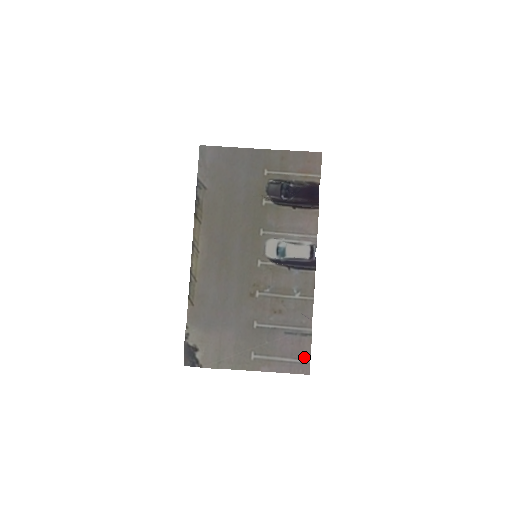
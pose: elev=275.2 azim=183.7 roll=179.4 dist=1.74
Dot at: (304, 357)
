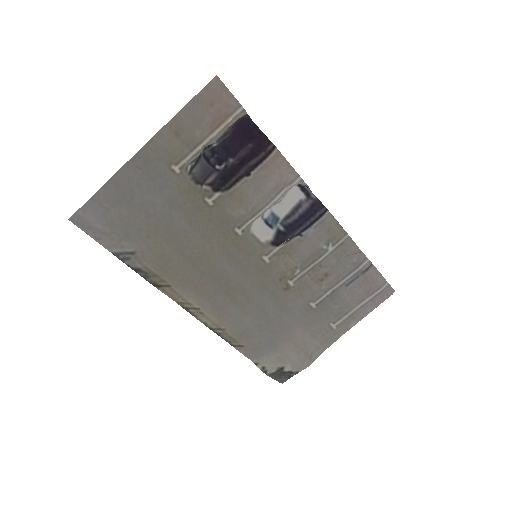
Dot at: (380, 286)
